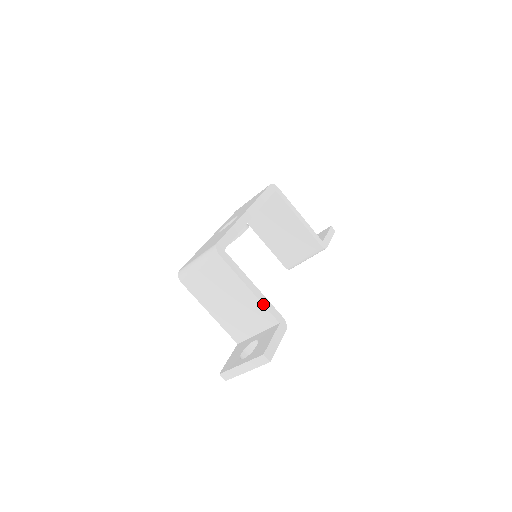
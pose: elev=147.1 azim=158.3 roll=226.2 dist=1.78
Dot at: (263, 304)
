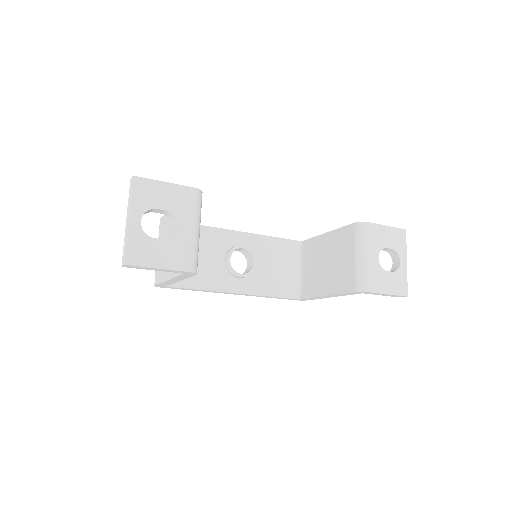
Dot at: occluded
